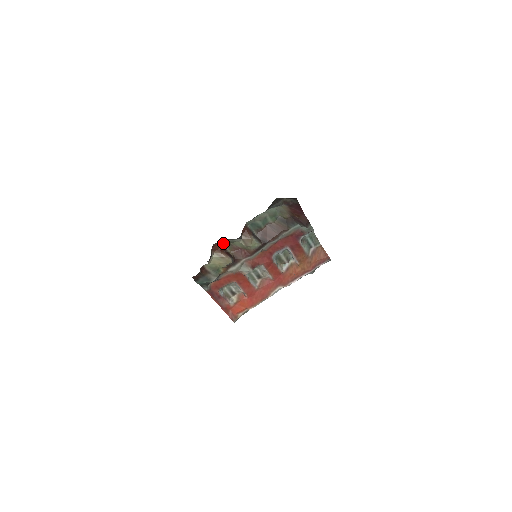
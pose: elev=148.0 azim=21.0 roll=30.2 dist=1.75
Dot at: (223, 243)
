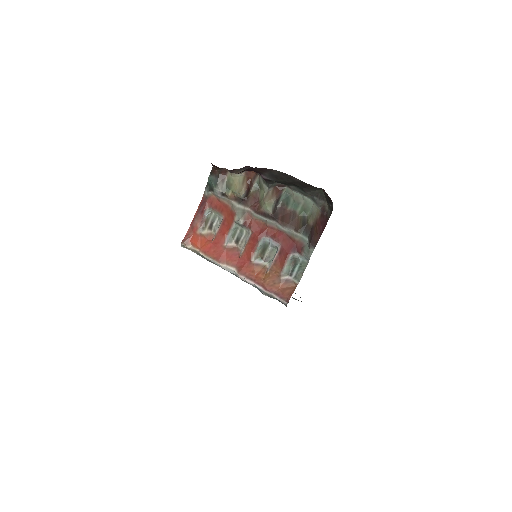
Dot at: (257, 180)
